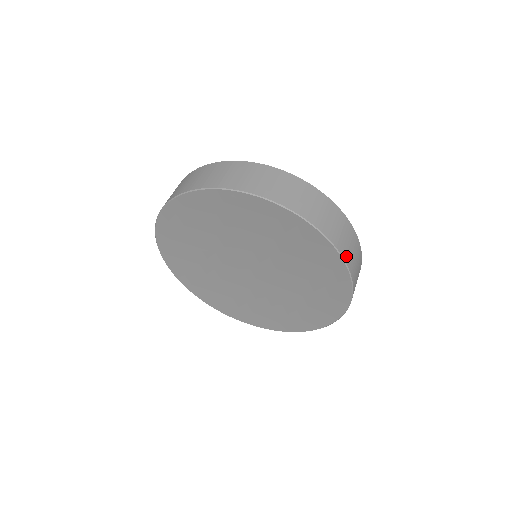
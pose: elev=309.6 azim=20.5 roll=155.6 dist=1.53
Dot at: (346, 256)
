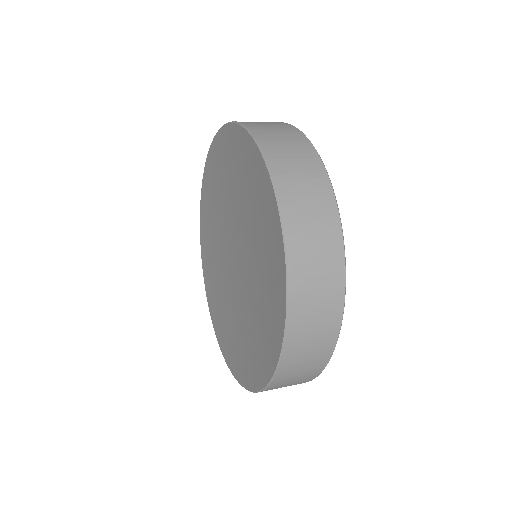
Dot at: (283, 185)
